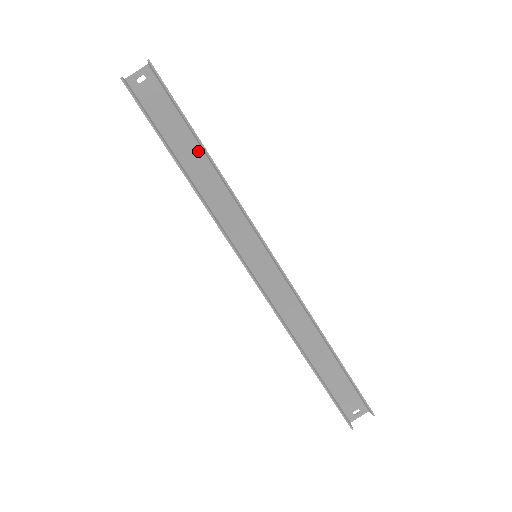
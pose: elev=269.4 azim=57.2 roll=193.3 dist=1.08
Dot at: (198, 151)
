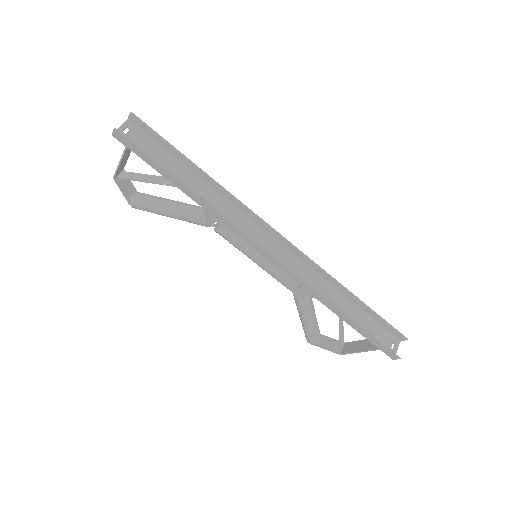
Dot at: (189, 173)
